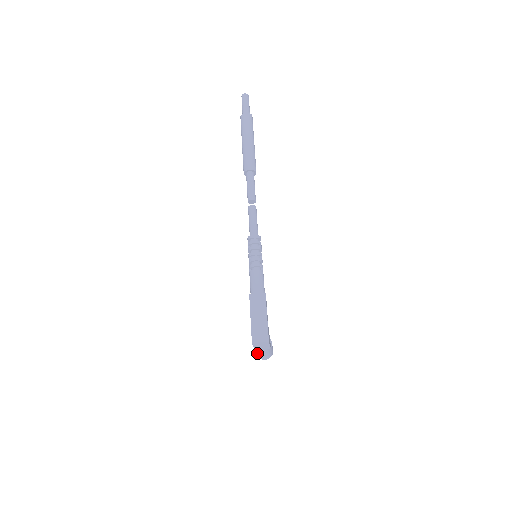
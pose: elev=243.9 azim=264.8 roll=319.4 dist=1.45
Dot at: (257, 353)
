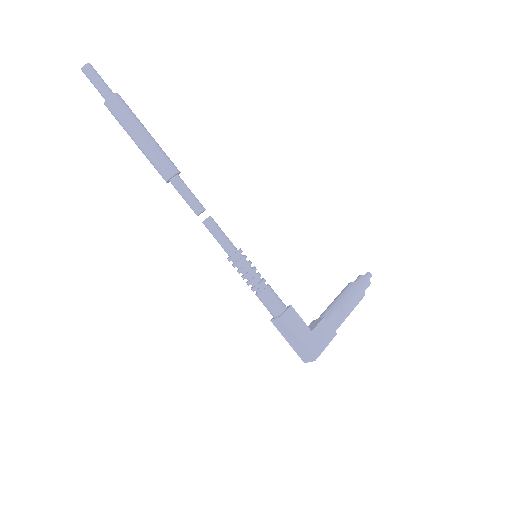
Dot at: occluded
